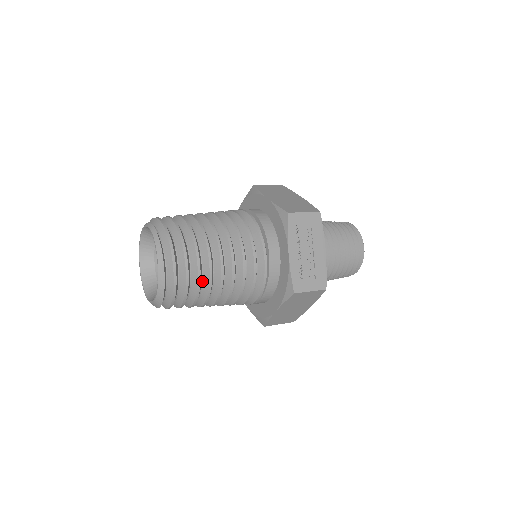
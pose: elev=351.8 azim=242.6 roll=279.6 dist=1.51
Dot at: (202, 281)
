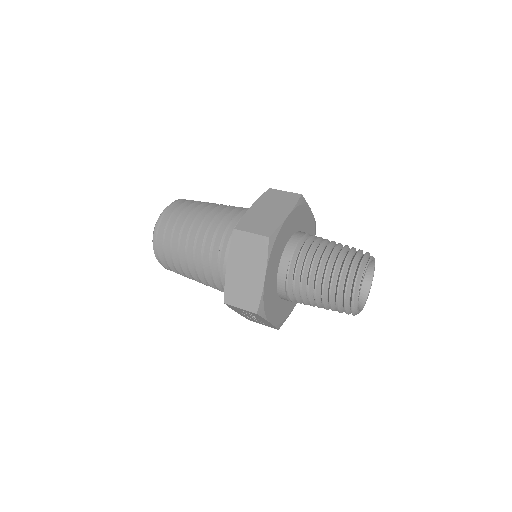
Dot at: occluded
